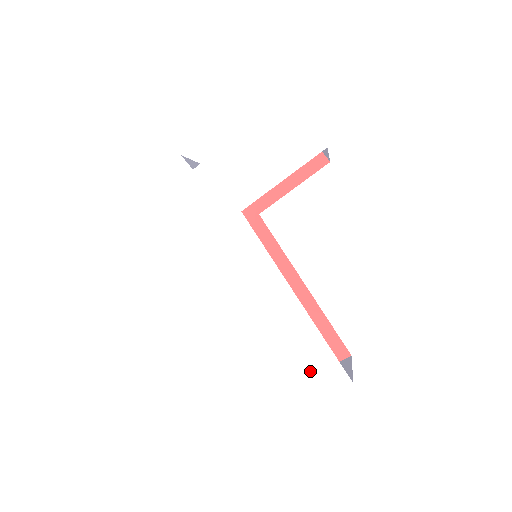
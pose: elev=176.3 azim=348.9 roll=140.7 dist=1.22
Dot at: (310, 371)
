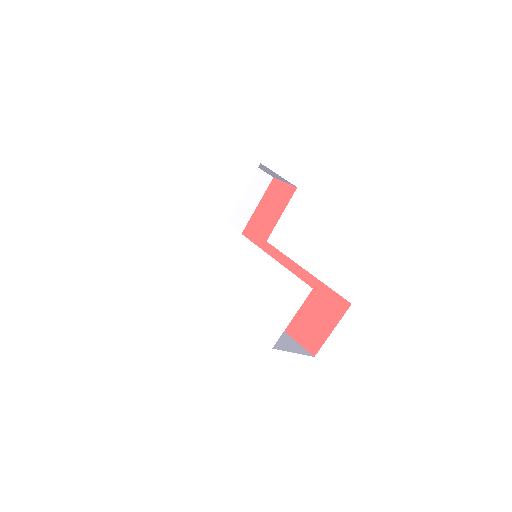
Dot at: (285, 296)
